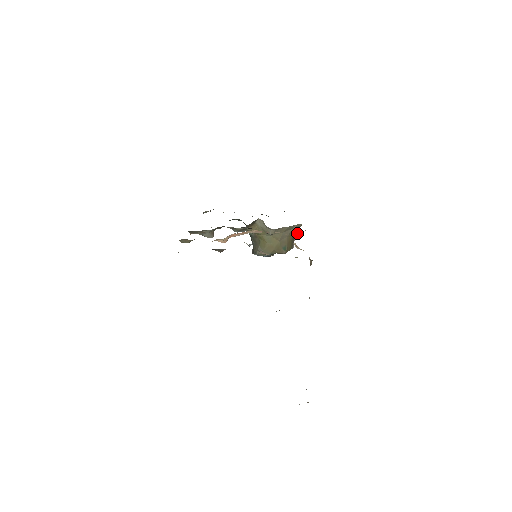
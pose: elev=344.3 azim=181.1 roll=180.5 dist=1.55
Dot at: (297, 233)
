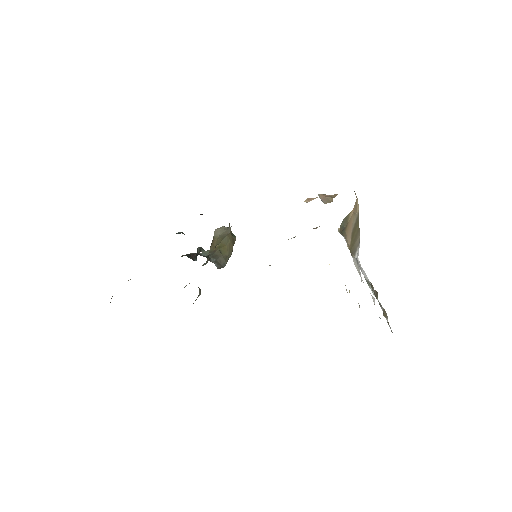
Dot at: occluded
